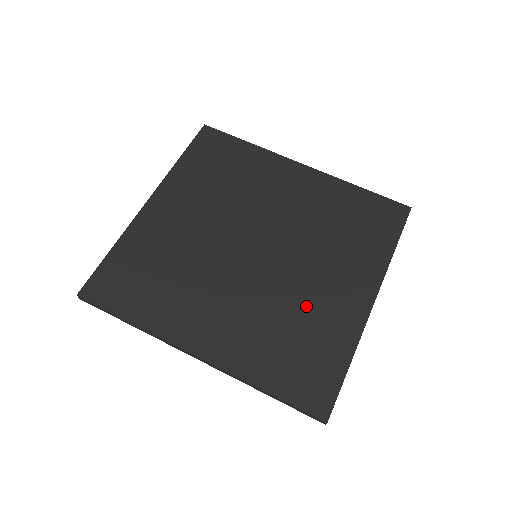
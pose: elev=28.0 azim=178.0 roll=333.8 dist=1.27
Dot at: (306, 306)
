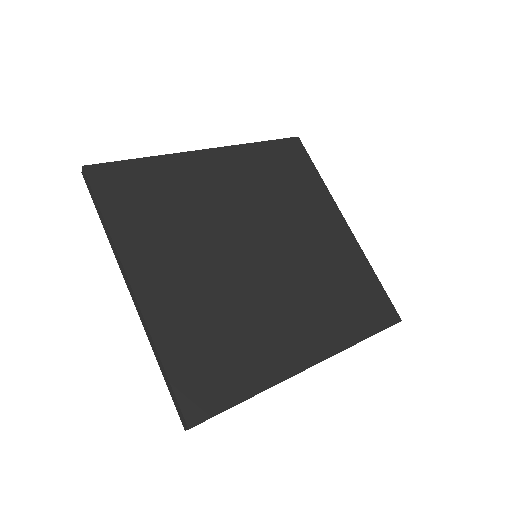
Dot at: (324, 262)
